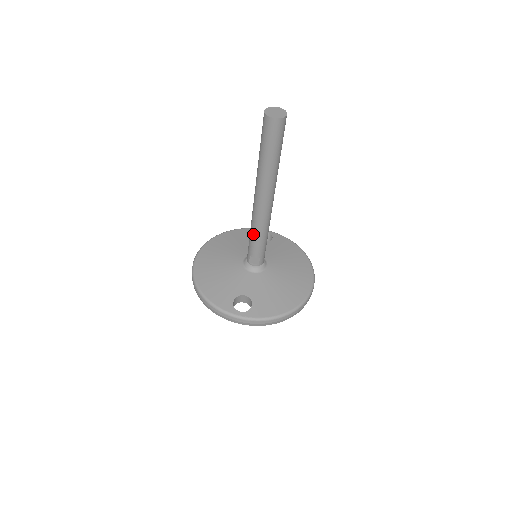
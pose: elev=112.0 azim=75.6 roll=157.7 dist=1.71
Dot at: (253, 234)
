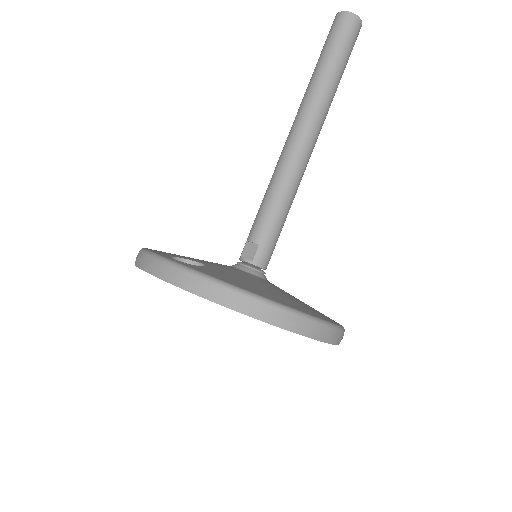
Dot at: (265, 195)
